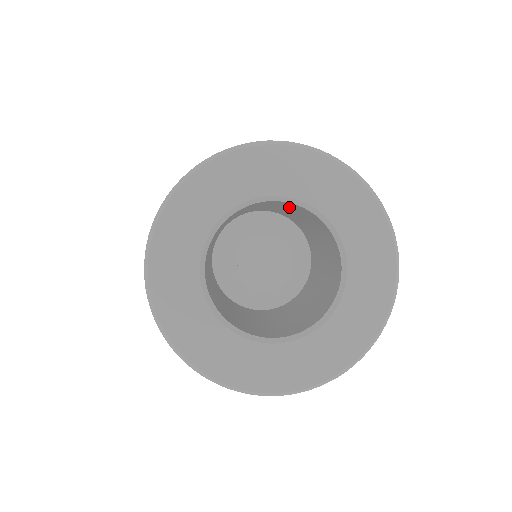
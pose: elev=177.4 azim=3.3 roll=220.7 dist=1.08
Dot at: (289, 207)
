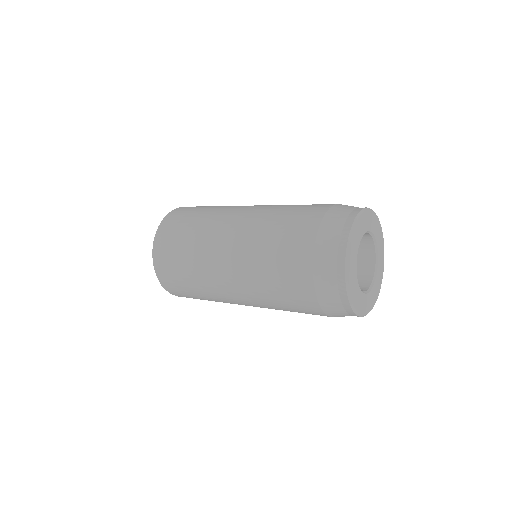
Dot at: occluded
